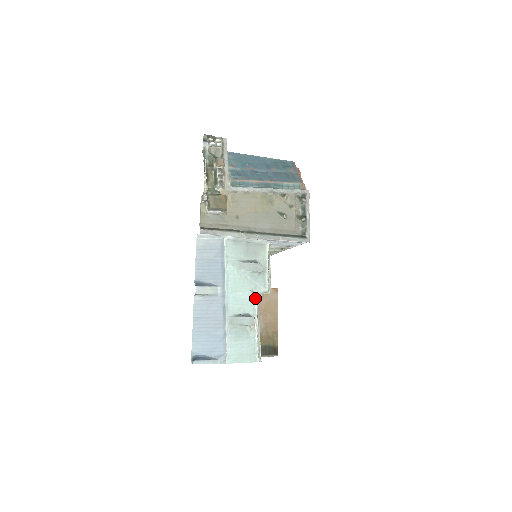
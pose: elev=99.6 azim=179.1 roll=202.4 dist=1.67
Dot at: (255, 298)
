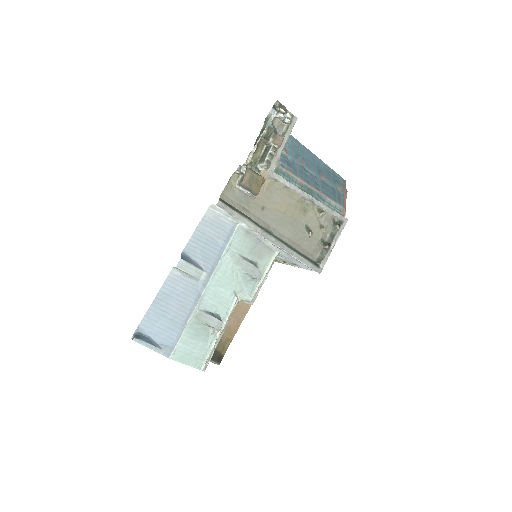
Dot at: (234, 302)
